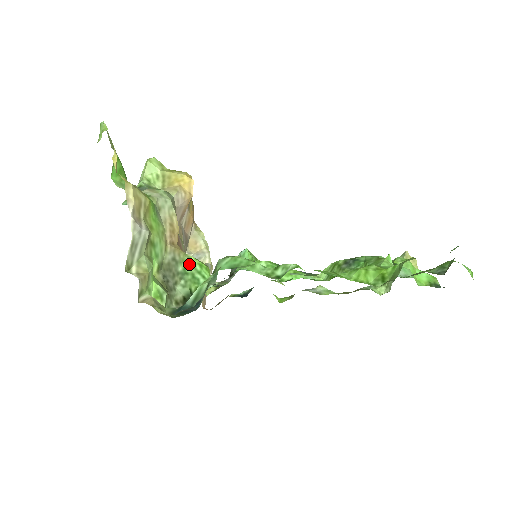
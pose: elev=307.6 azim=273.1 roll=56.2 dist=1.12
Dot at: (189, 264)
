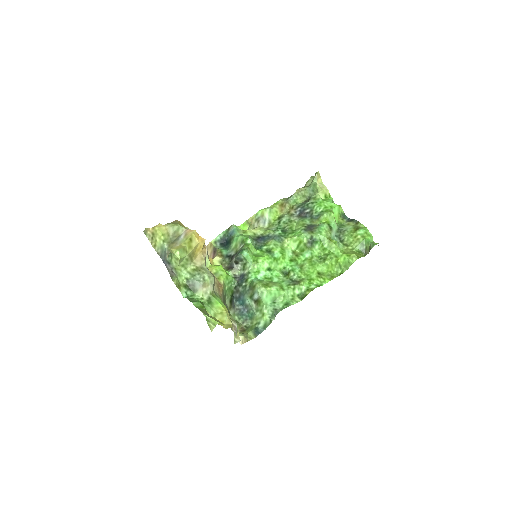
Dot at: (225, 287)
